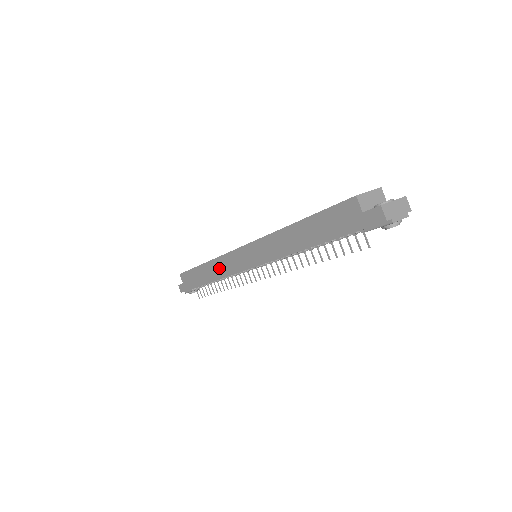
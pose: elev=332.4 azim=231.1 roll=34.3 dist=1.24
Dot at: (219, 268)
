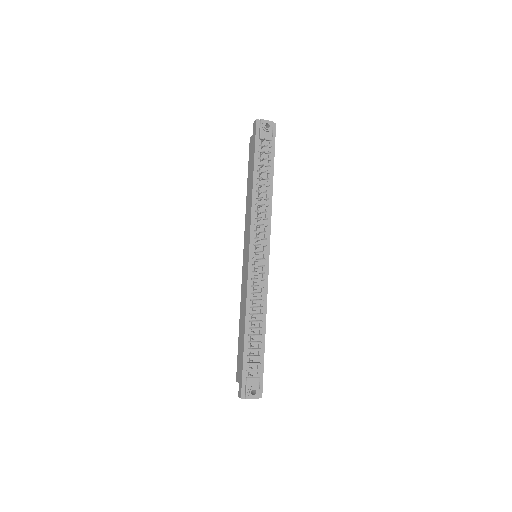
Dot at: (243, 299)
